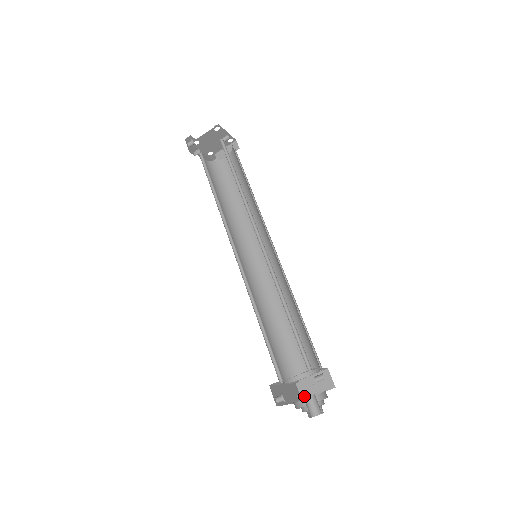
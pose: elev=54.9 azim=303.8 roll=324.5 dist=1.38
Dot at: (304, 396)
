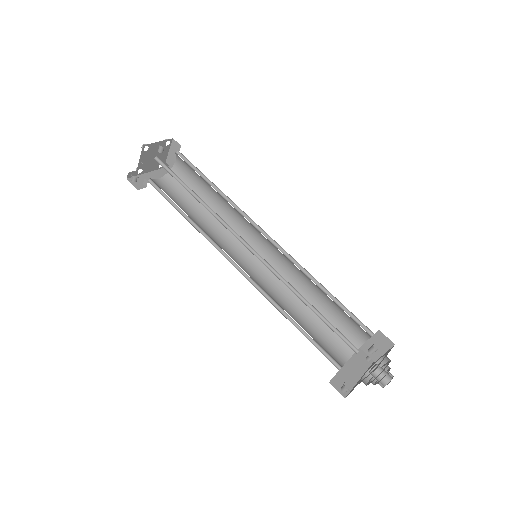
Dot at: (372, 359)
